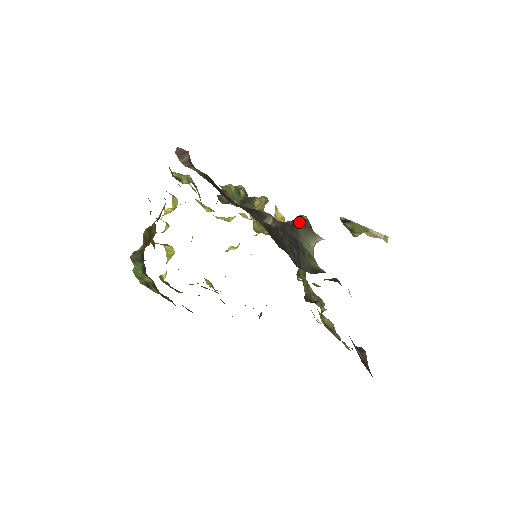
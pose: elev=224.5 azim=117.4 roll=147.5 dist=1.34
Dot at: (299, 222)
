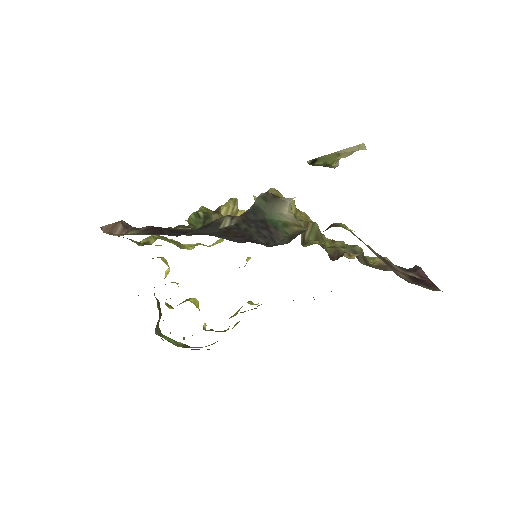
Dot at: (259, 201)
